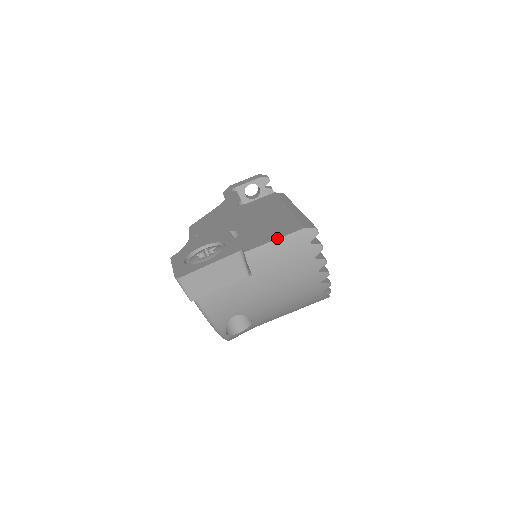
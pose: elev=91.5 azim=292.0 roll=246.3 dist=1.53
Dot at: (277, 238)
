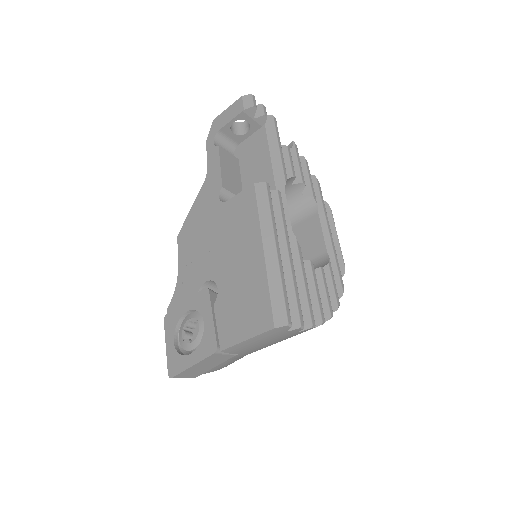
Dot at: (248, 338)
